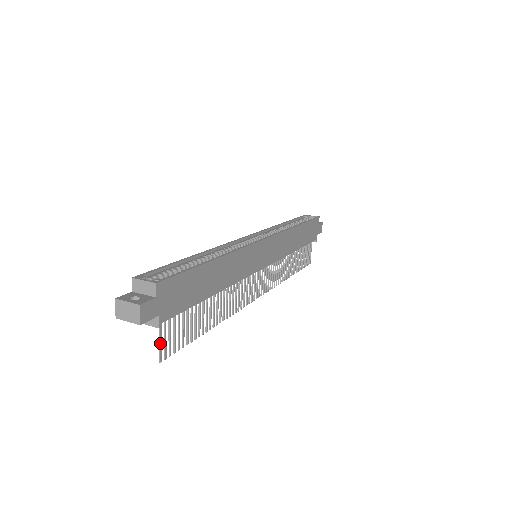
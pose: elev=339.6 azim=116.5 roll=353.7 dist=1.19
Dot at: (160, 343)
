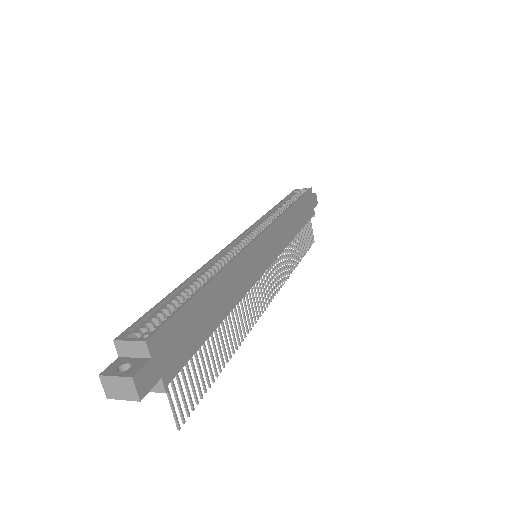
Dot at: (172, 408)
